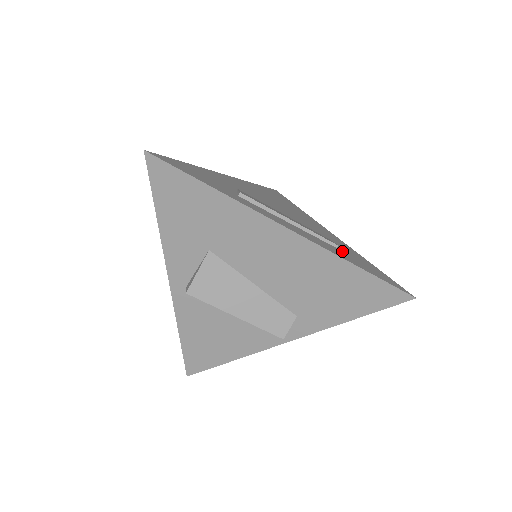
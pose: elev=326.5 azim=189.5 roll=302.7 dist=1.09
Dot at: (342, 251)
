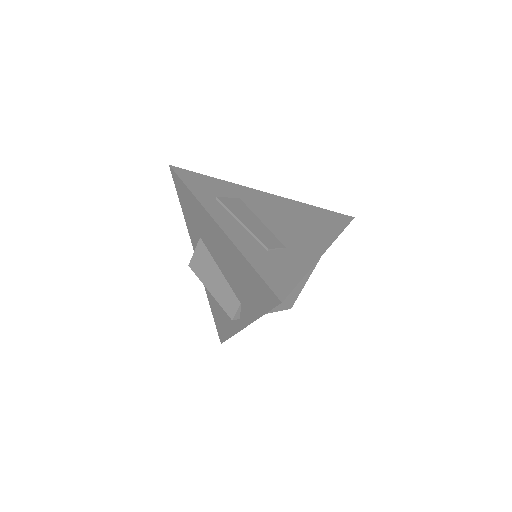
Dot at: (269, 254)
